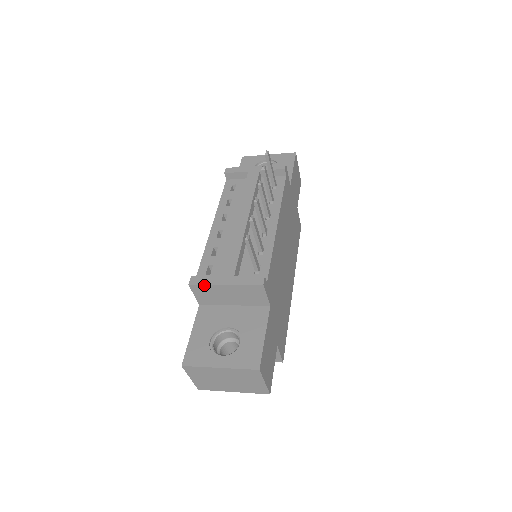
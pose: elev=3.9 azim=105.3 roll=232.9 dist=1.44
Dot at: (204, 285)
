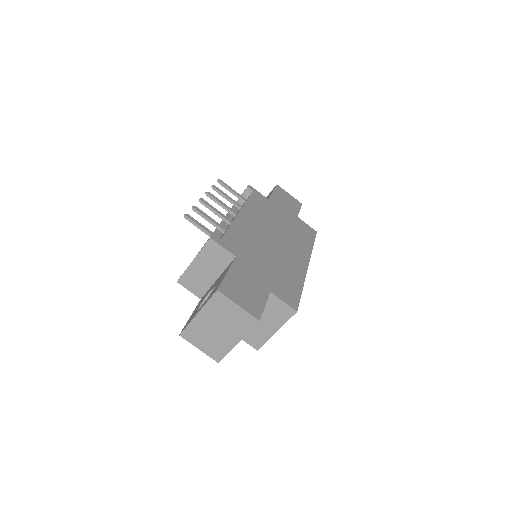
Dot at: (184, 273)
